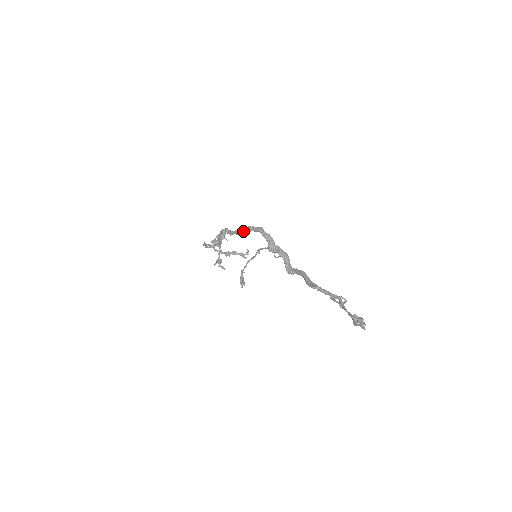
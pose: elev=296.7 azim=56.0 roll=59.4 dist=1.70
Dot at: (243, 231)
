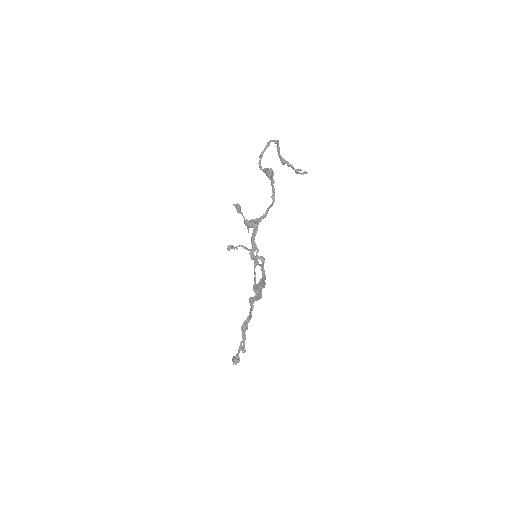
Dot at: (255, 260)
